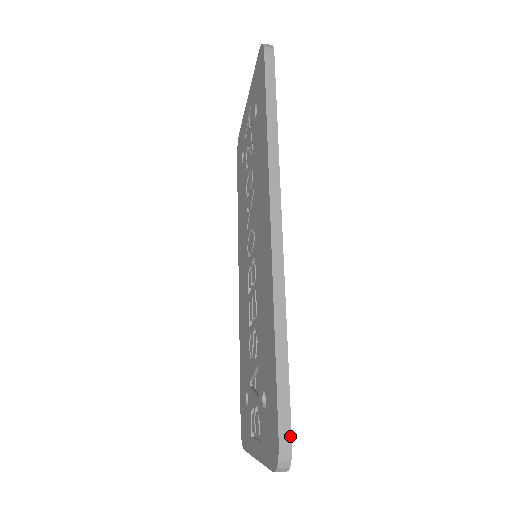
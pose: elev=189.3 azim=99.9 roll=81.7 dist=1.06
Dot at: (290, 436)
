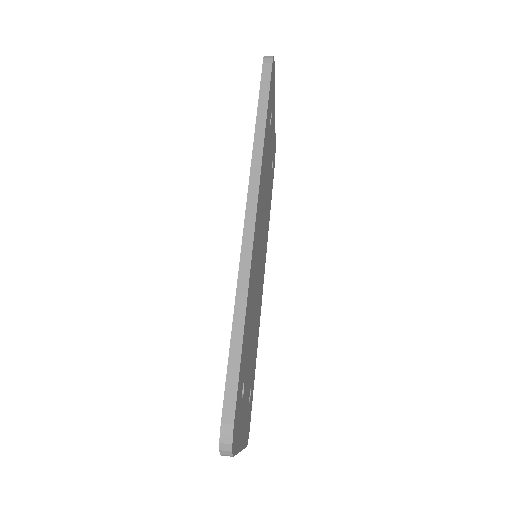
Dot at: (233, 420)
